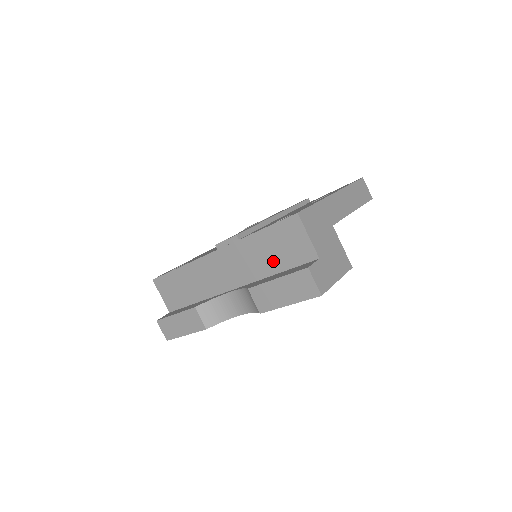
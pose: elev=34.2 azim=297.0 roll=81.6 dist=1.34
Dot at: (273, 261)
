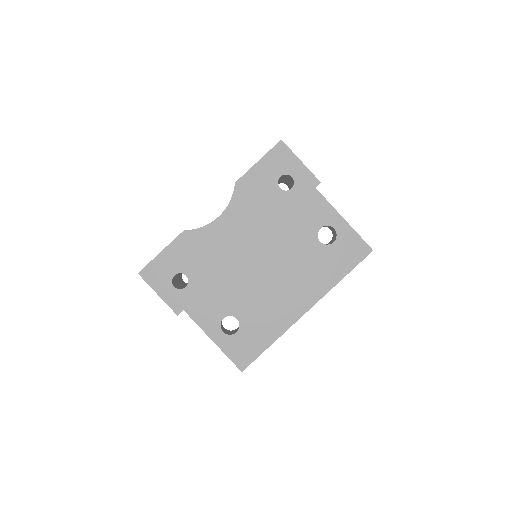
Dot at: occluded
